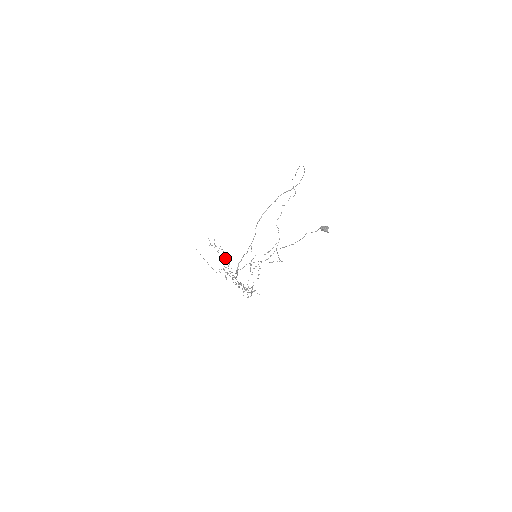
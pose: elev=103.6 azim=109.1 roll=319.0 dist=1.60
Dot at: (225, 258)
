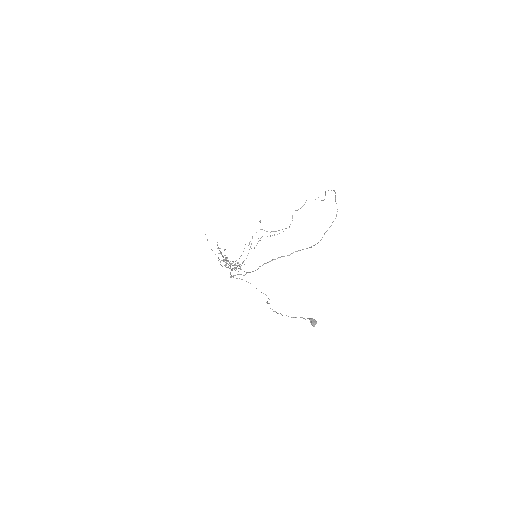
Dot at: occluded
